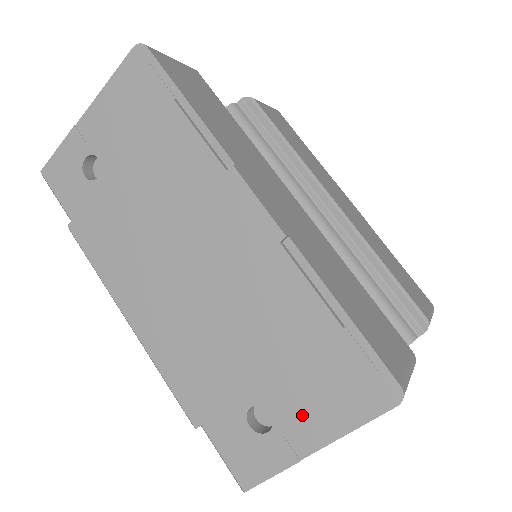
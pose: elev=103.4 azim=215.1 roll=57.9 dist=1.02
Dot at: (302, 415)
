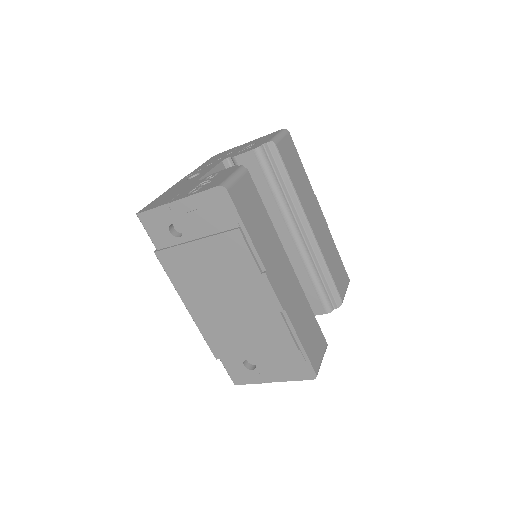
Dot at: (270, 370)
